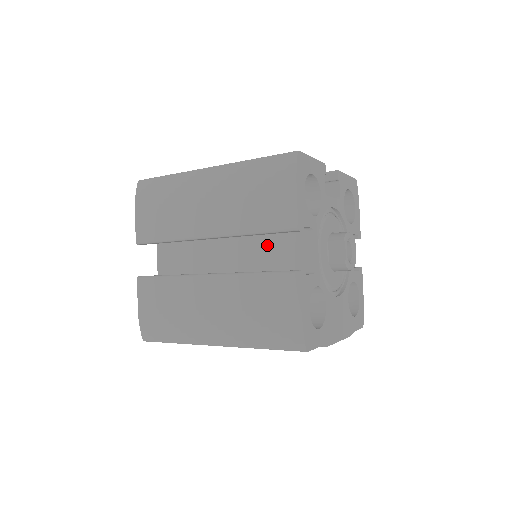
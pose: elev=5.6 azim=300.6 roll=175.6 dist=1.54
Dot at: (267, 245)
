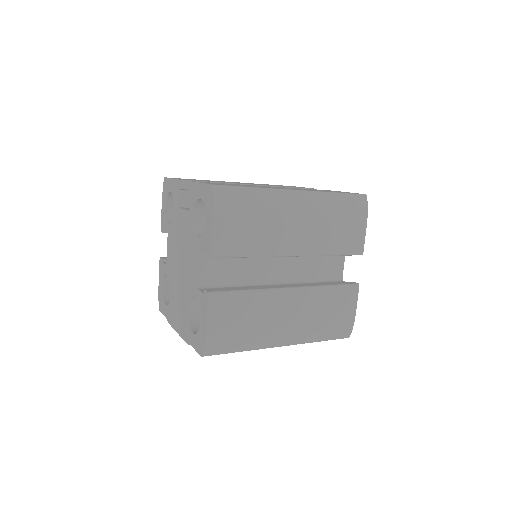
Dot at: (313, 258)
